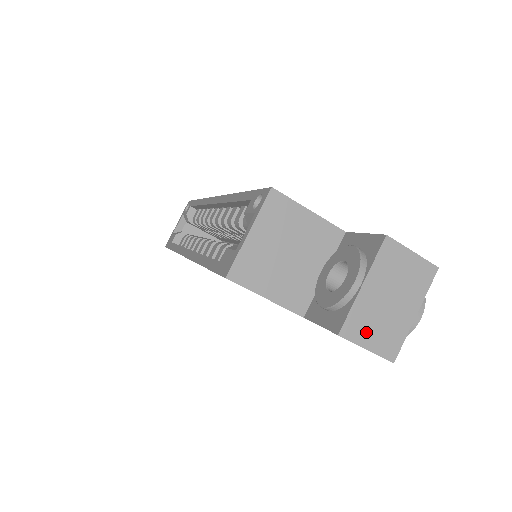
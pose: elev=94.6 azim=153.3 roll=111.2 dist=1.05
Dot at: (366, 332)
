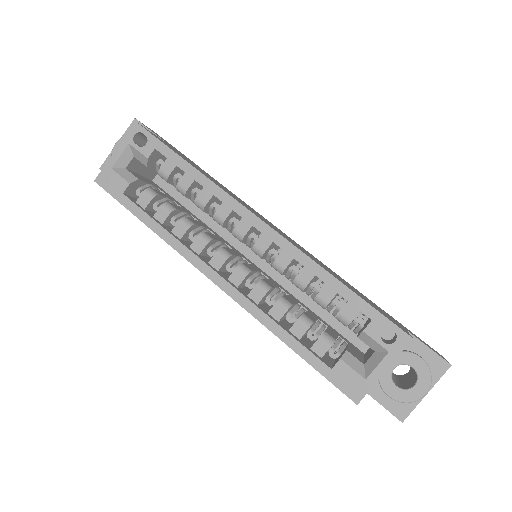
Dot at: occluded
